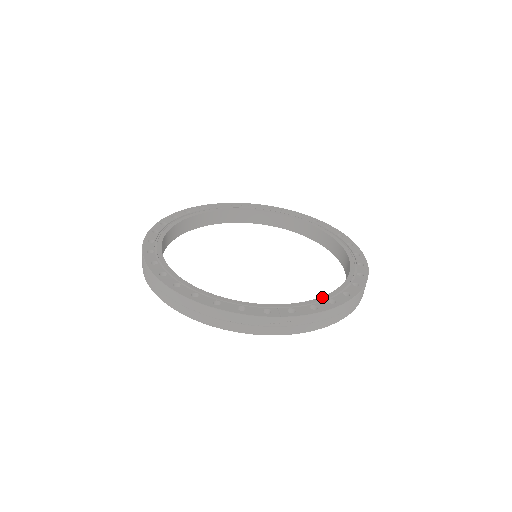
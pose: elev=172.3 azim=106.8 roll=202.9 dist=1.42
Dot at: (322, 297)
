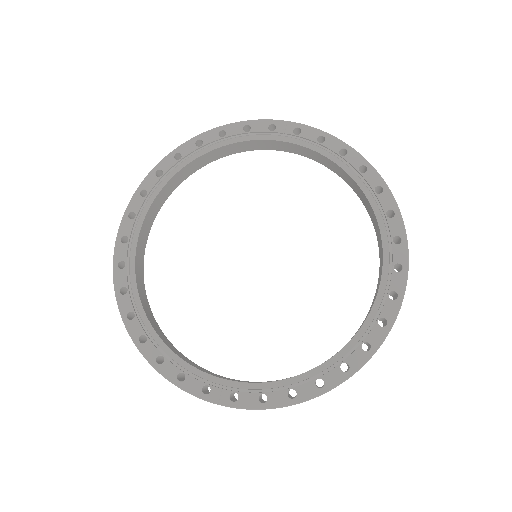
Dot at: (285, 380)
